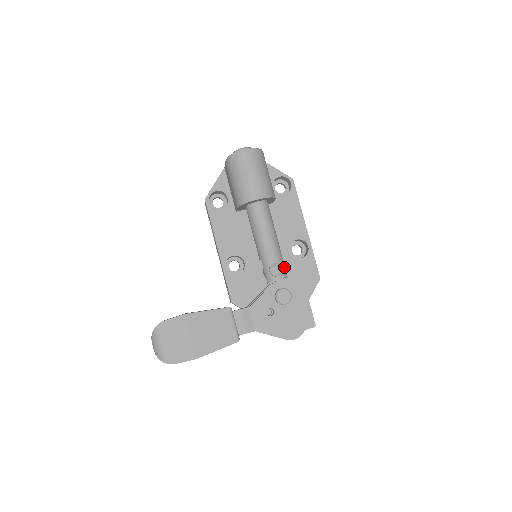
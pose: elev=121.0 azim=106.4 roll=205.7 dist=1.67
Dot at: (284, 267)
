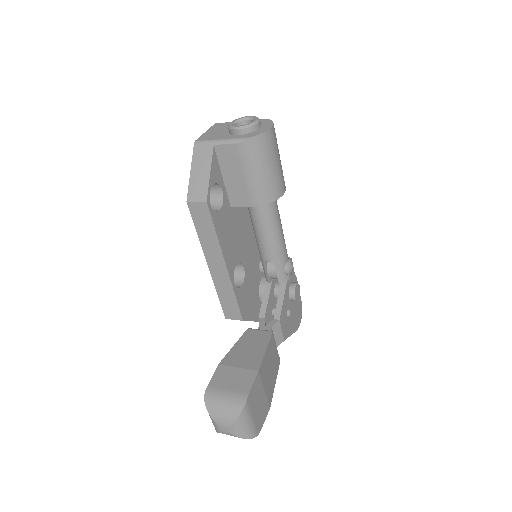
Dot at: occluded
